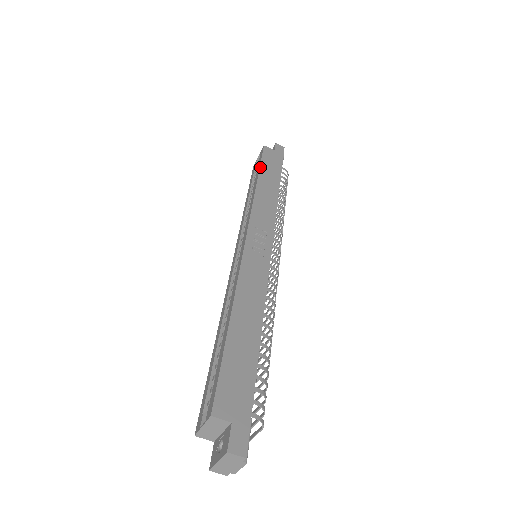
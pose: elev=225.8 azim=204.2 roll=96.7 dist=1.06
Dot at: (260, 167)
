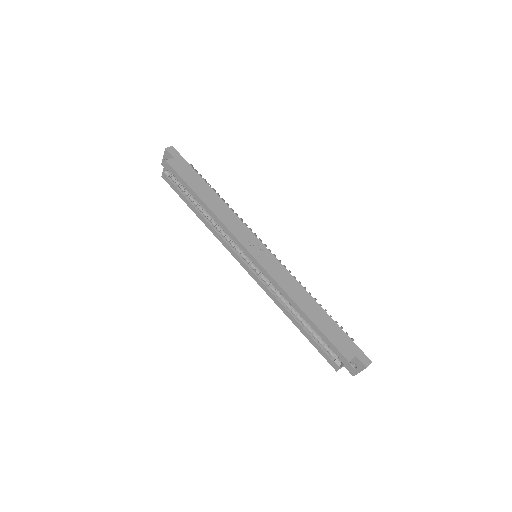
Dot at: (190, 187)
